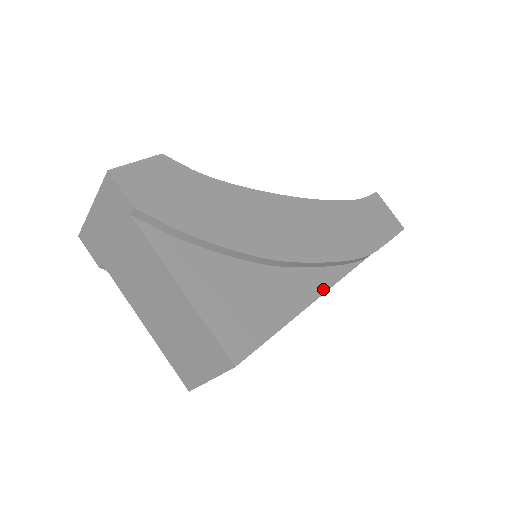
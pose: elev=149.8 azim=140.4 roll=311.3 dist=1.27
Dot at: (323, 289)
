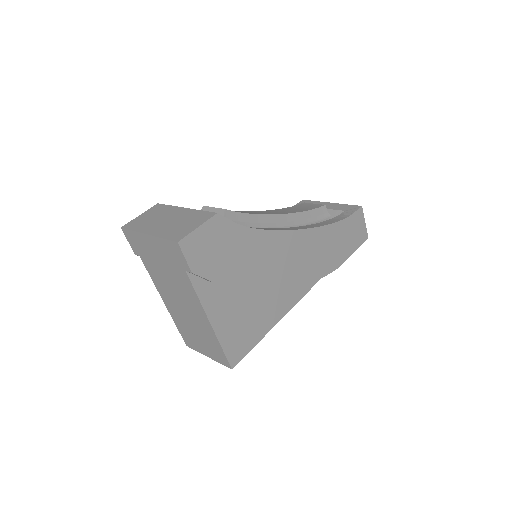
Dot at: (297, 300)
